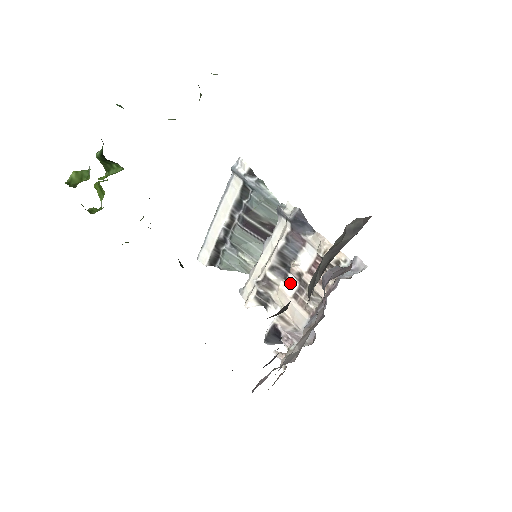
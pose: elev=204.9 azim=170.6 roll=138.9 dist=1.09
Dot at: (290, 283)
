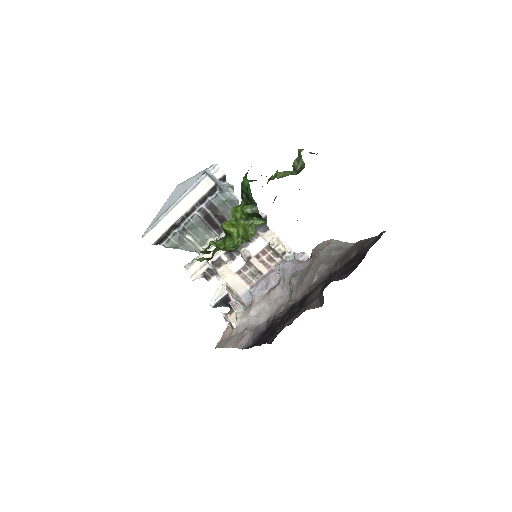
Dot at: (236, 263)
